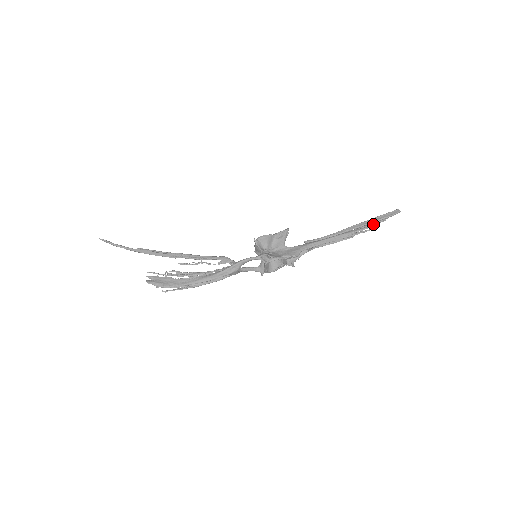
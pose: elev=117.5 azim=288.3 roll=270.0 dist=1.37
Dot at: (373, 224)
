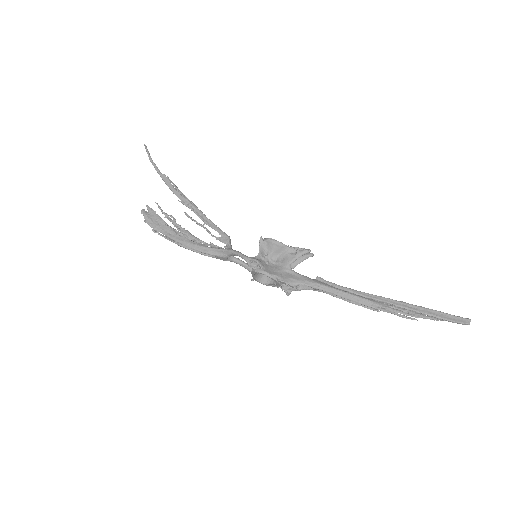
Dot at: (415, 314)
